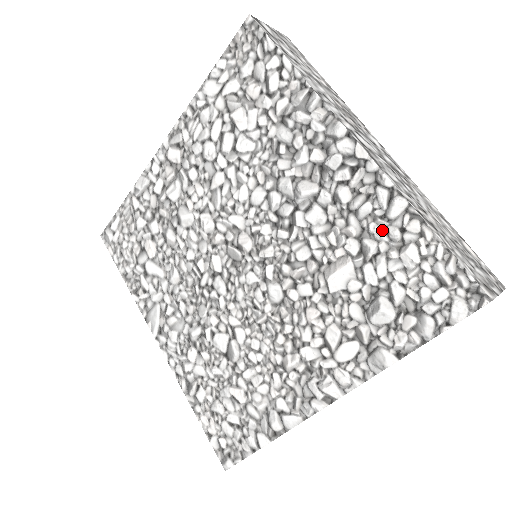
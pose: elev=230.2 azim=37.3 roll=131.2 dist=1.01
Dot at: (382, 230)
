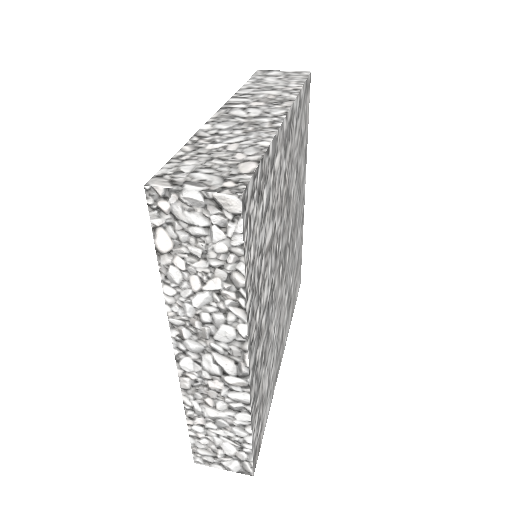
Dot at: occluded
